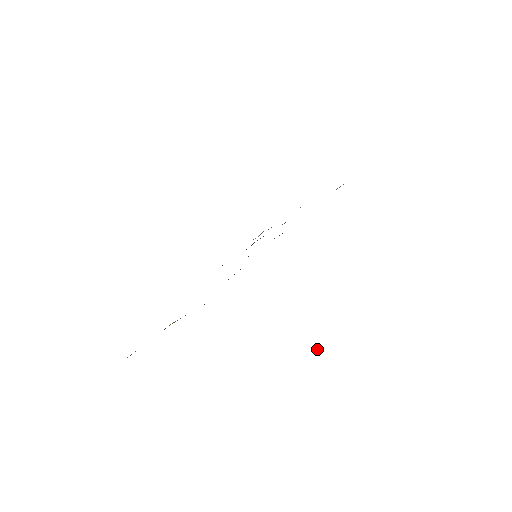
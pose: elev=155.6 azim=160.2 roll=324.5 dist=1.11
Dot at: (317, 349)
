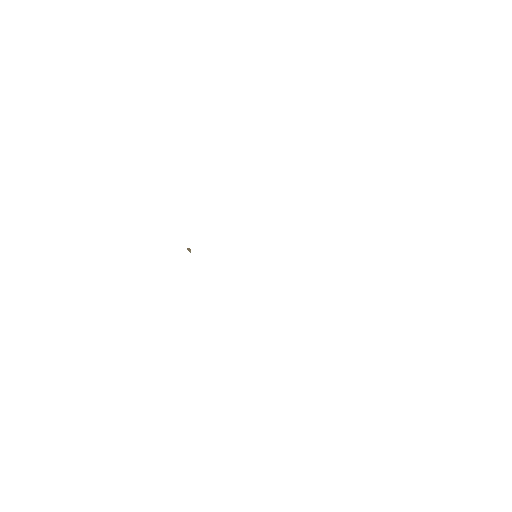
Dot at: (189, 251)
